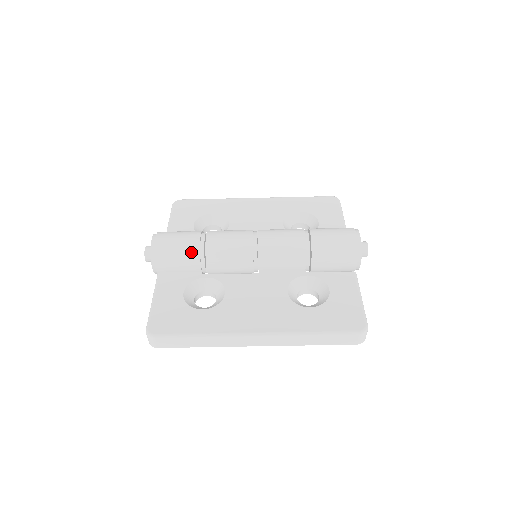
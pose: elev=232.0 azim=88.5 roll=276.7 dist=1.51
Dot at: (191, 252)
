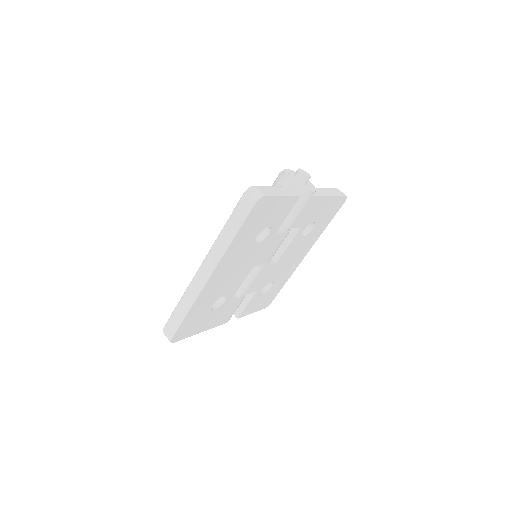
Dot at: occluded
